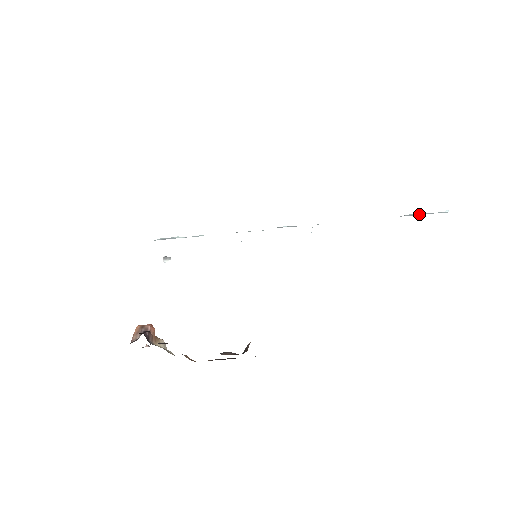
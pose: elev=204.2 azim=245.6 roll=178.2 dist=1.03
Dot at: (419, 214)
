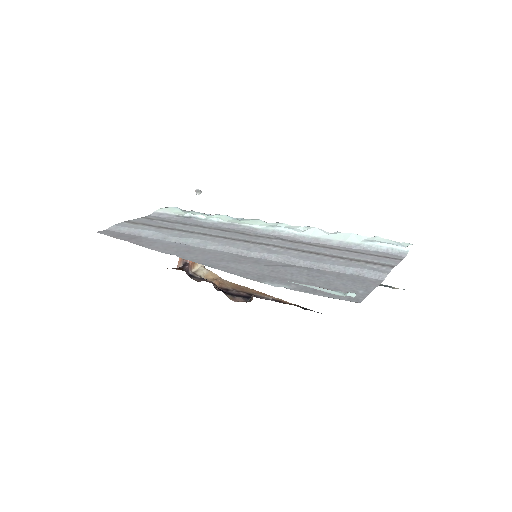
Dot at: (383, 249)
